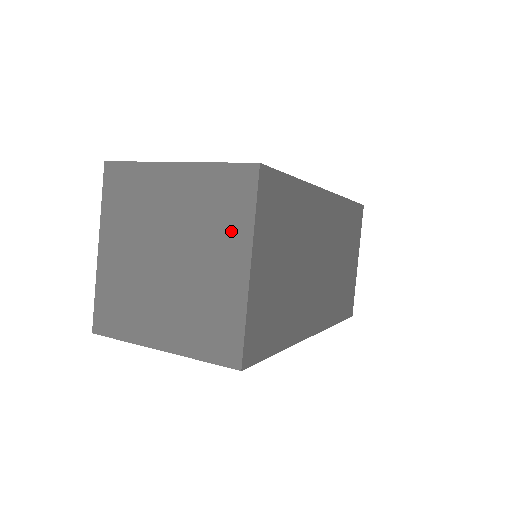
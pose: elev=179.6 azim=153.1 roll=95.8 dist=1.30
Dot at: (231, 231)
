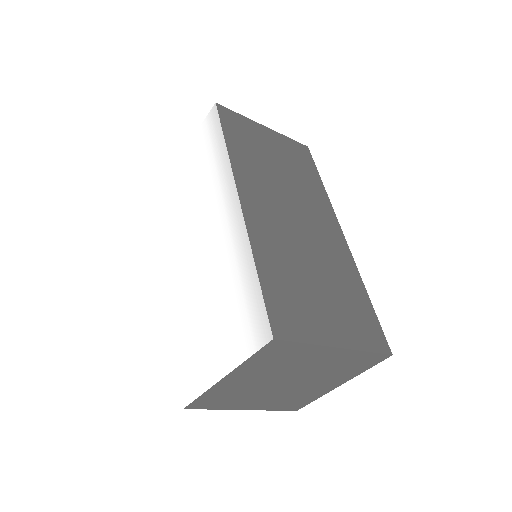
Dot at: (345, 375)
